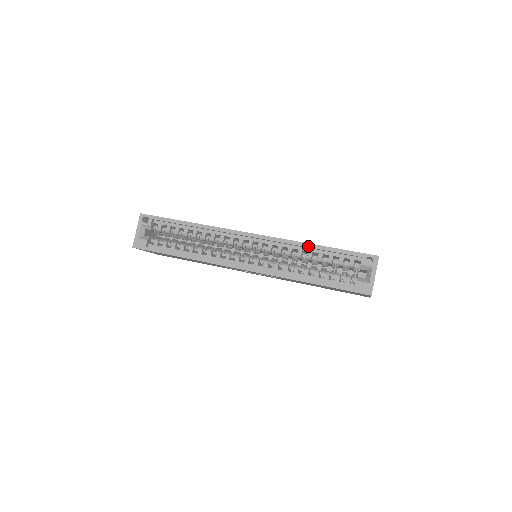
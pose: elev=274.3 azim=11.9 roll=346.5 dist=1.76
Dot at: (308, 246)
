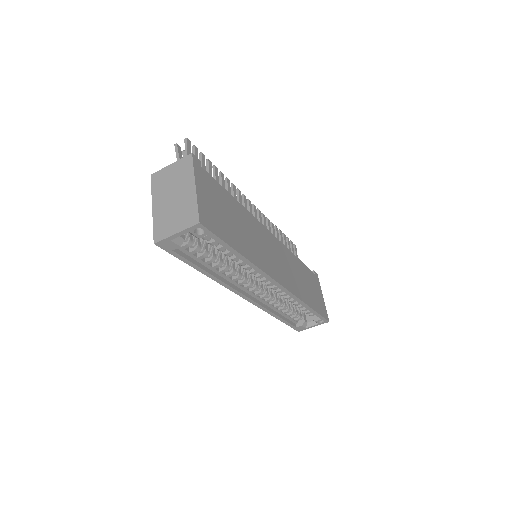
Dot at: (304, 305)
